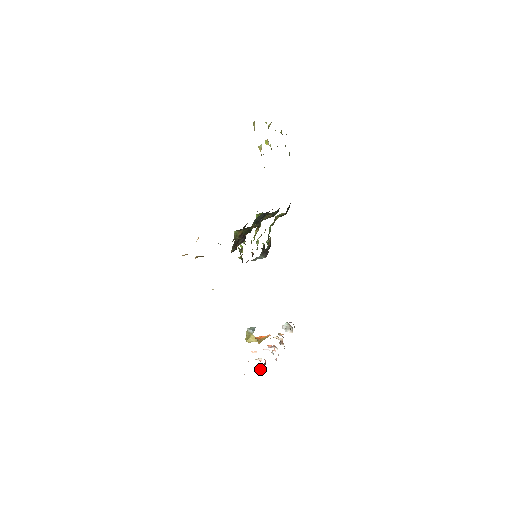
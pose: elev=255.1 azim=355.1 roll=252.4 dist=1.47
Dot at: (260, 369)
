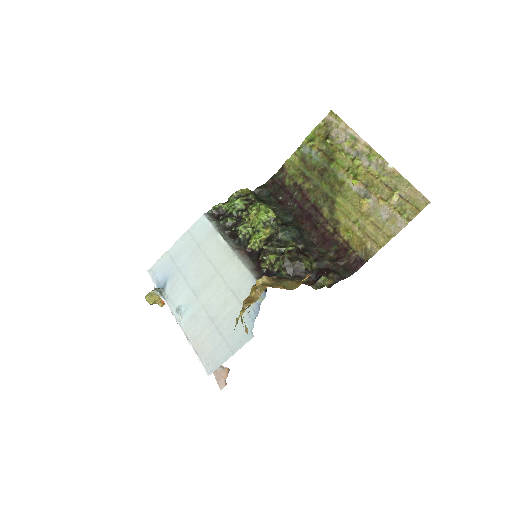
Dot at: occluded
